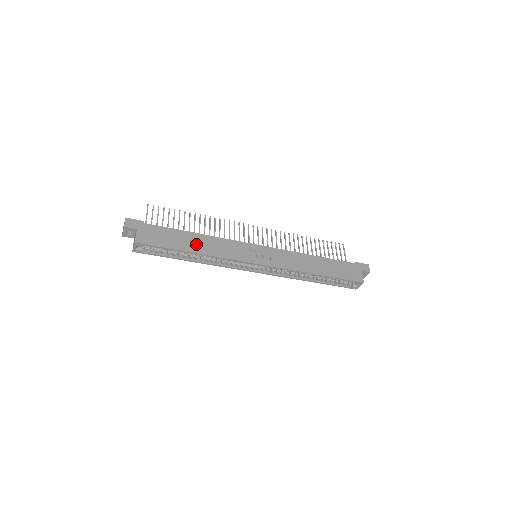
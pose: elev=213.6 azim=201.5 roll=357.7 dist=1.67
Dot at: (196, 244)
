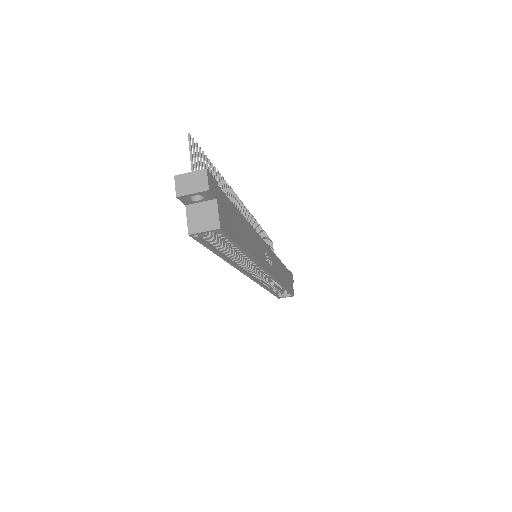
Dot at: (247, 238)
